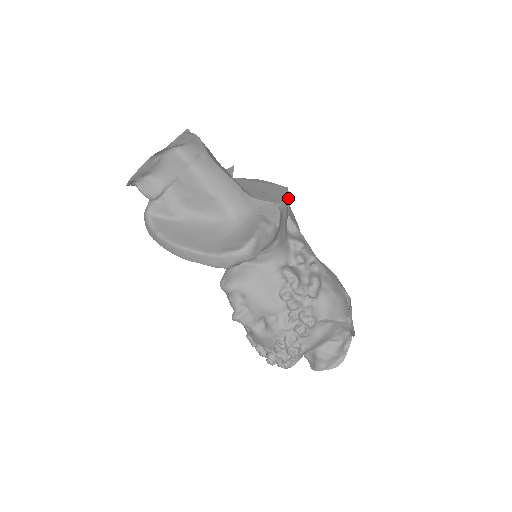
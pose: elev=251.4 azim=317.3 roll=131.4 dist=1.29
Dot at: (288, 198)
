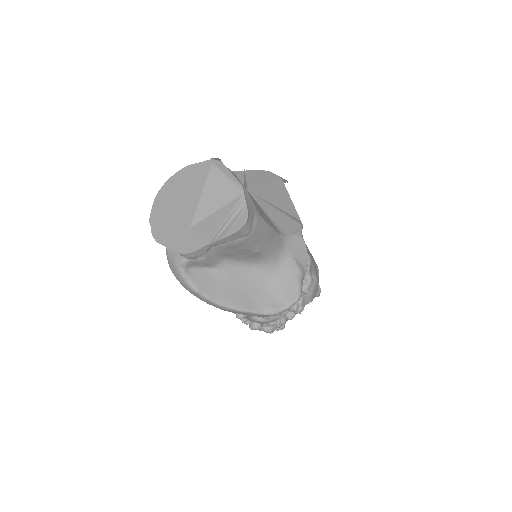
Dot at: occluded
